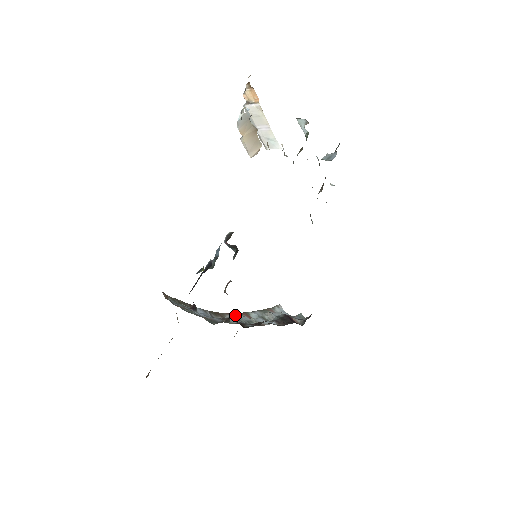
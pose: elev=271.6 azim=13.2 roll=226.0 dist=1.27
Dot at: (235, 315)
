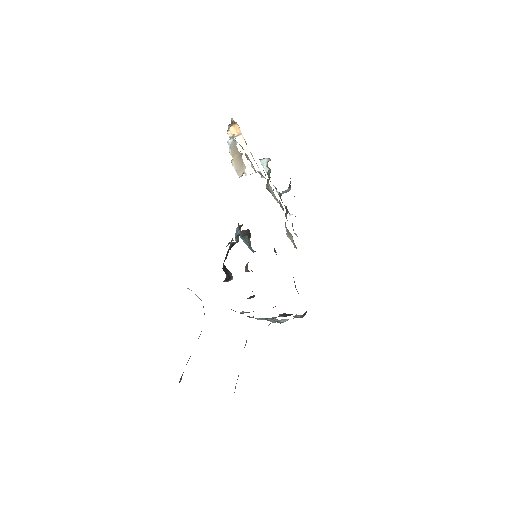
Dot at: occluded
